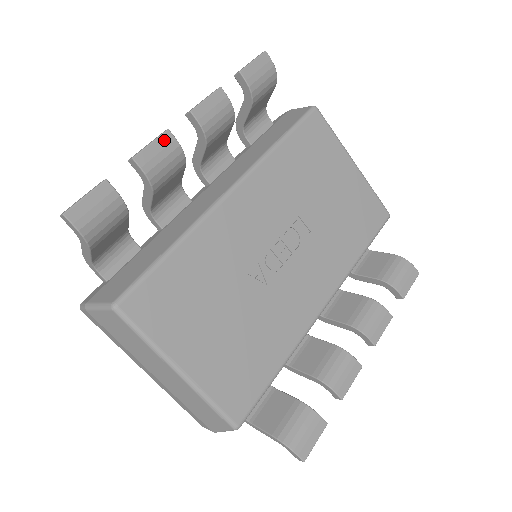
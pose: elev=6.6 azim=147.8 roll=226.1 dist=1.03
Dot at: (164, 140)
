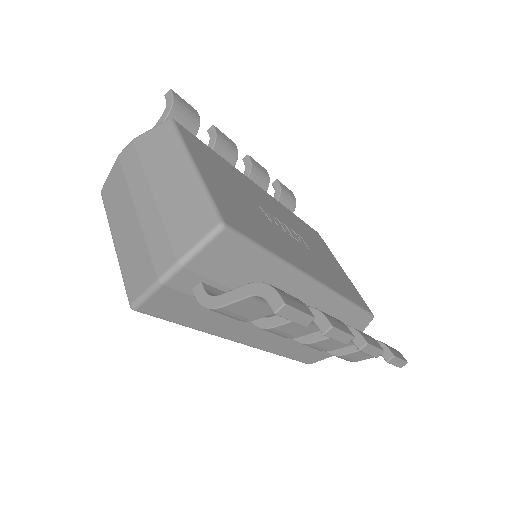
Dot at: (231, 141)
